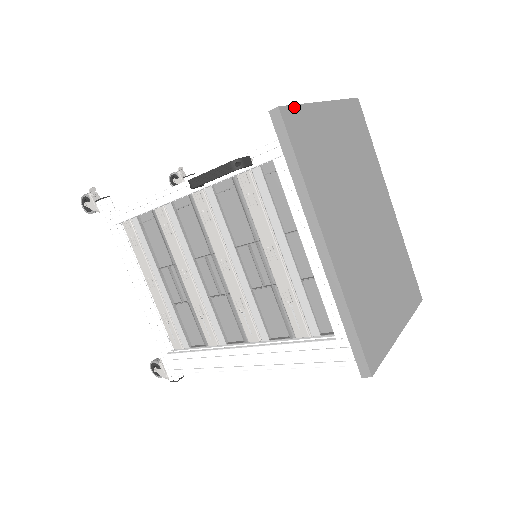
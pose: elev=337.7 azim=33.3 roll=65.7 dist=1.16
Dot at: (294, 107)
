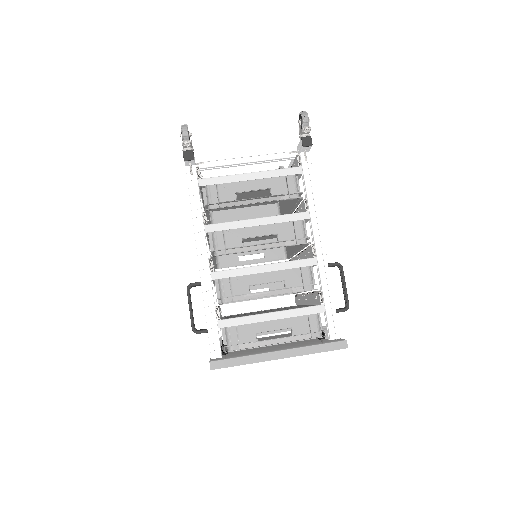
Dot at: occluded
